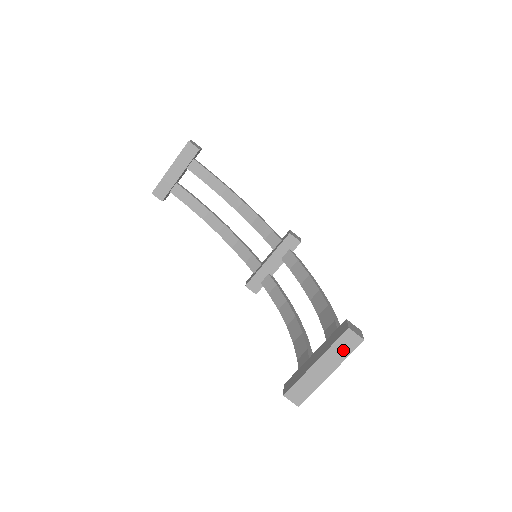
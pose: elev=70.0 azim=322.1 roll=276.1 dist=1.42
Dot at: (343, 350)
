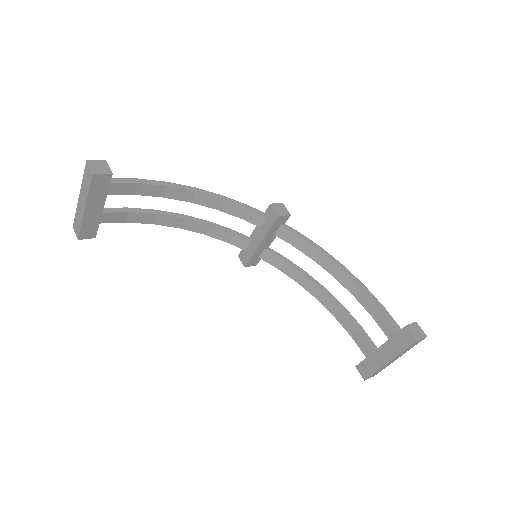
Dot at: occluded
